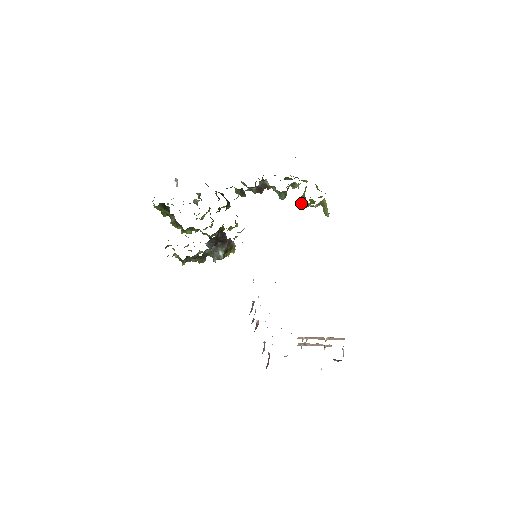
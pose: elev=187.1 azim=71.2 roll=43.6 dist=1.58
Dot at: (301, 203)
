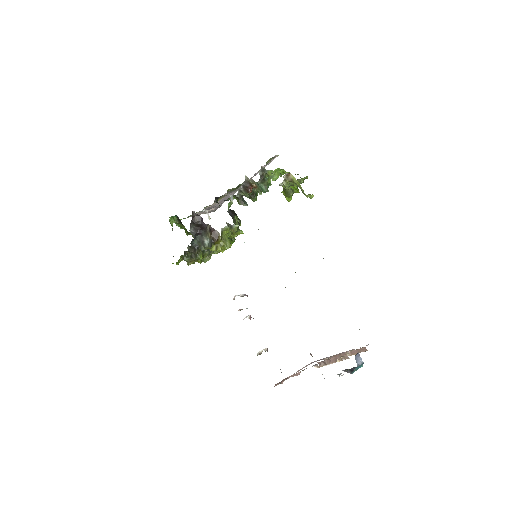
Dot at: (283, 192)
